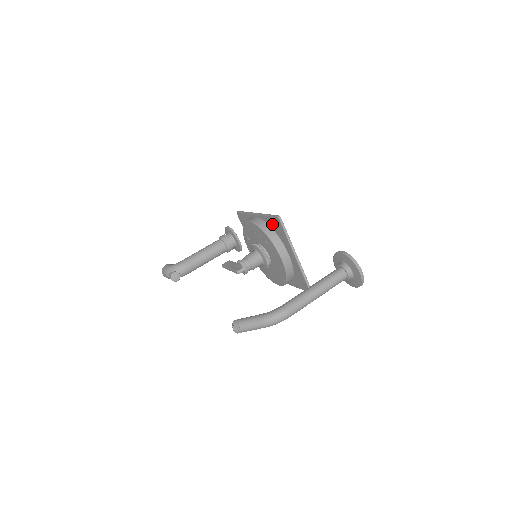
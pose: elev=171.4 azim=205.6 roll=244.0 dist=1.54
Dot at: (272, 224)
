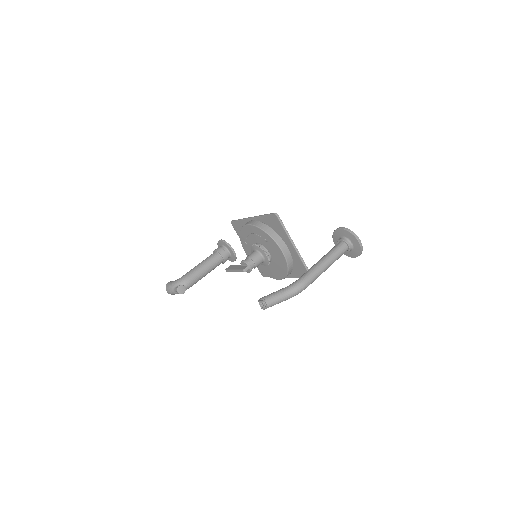
Dot at: (269, 222)
